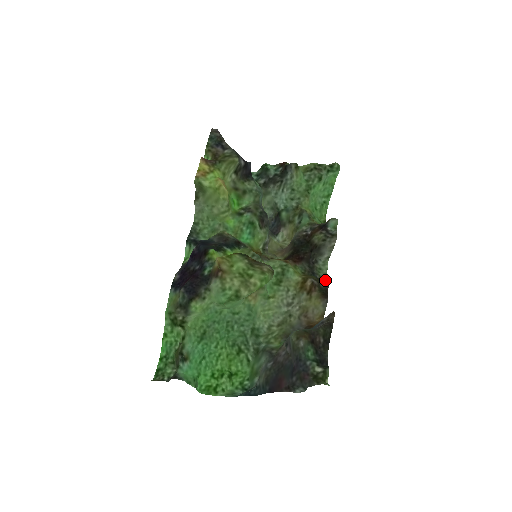
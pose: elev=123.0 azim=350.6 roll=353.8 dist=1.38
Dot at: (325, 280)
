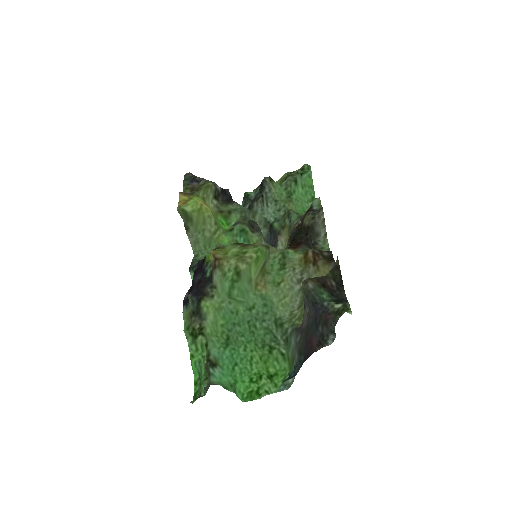
Dot at: occluded
